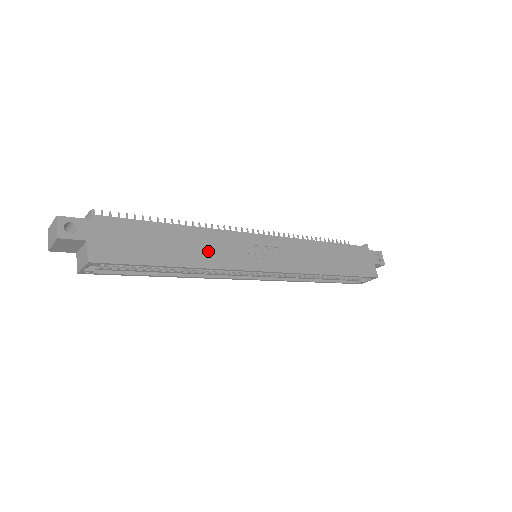
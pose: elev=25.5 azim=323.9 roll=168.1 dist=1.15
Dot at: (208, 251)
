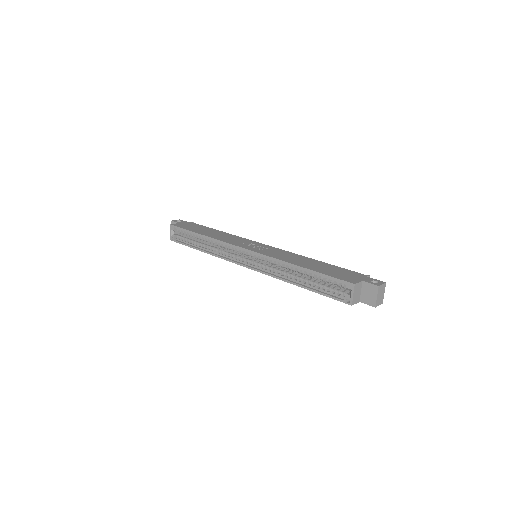
Dot at: (222, 237)
